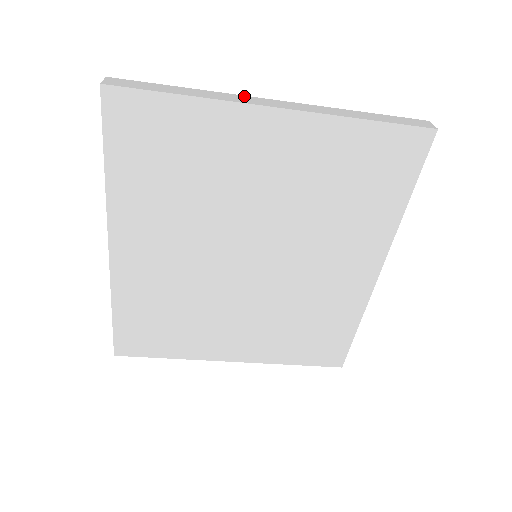
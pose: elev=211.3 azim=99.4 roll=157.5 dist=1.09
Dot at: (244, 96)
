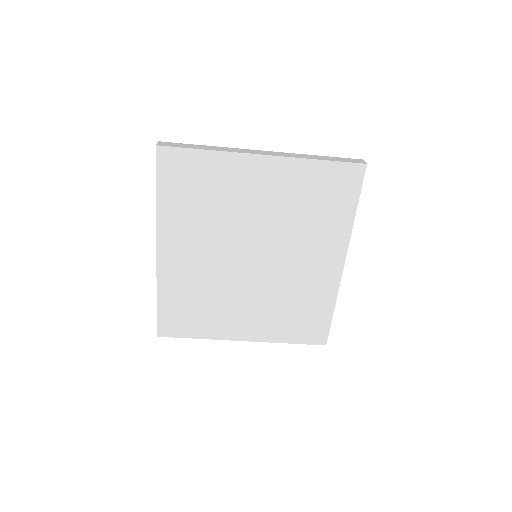
Dot at: (243, 149)
